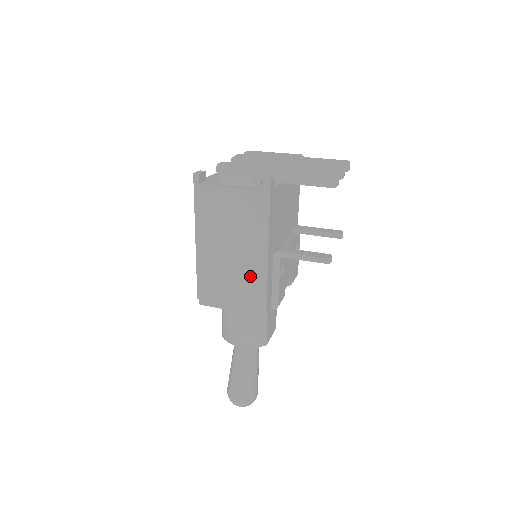
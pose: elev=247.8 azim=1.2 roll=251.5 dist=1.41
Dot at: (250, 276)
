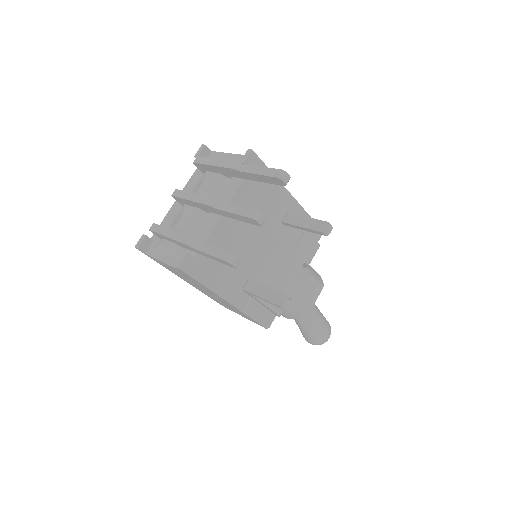
Dot at: (233, 308)
